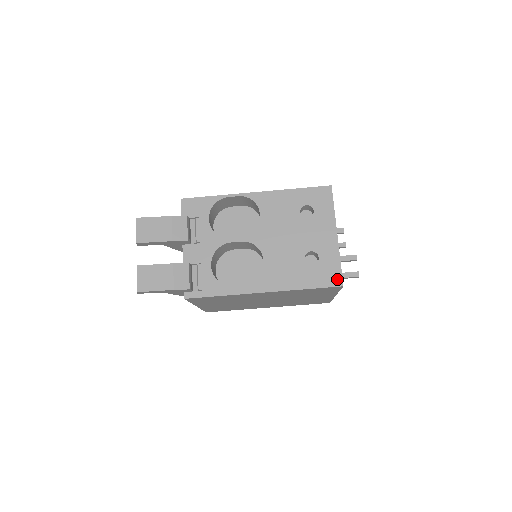
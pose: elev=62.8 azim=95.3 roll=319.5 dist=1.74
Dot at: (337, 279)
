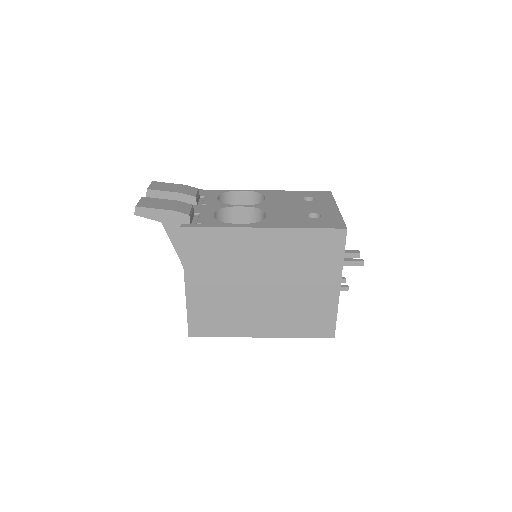
Dot at: (340, 225)
